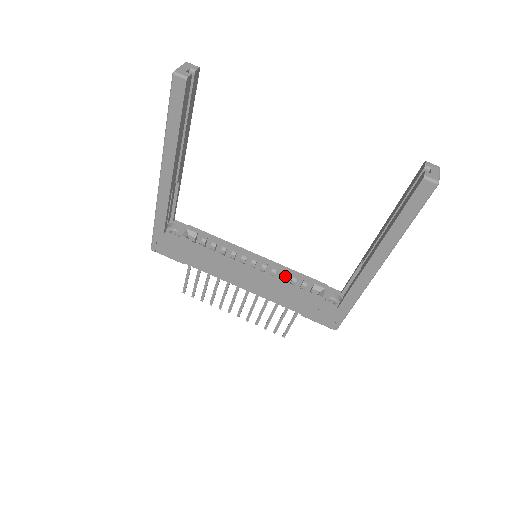
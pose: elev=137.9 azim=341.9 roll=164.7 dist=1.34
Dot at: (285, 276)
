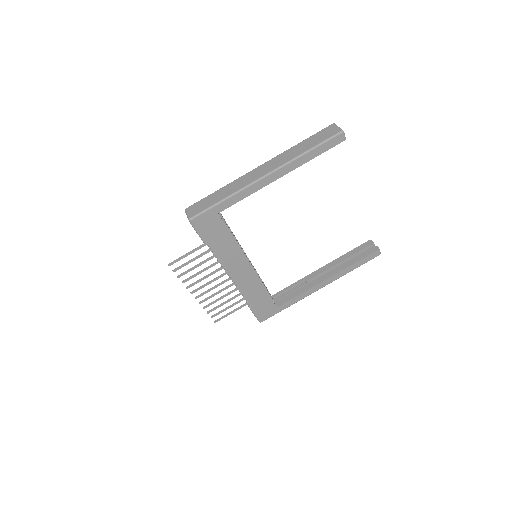
Dot at: occluded
